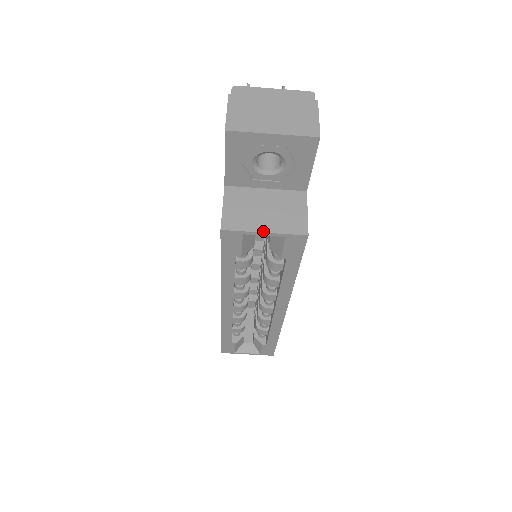
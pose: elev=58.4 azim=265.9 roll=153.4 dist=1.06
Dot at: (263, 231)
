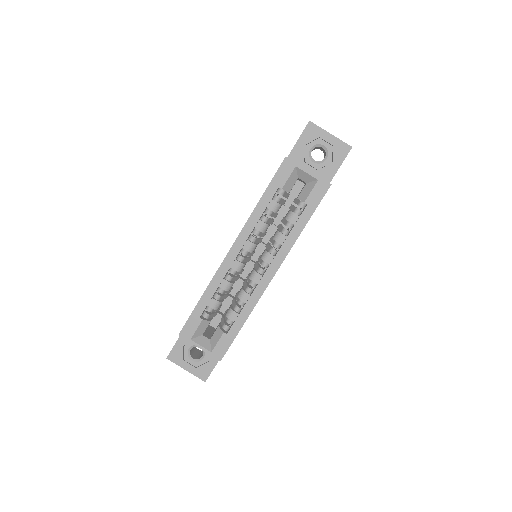
Dot at: (308, 170)
